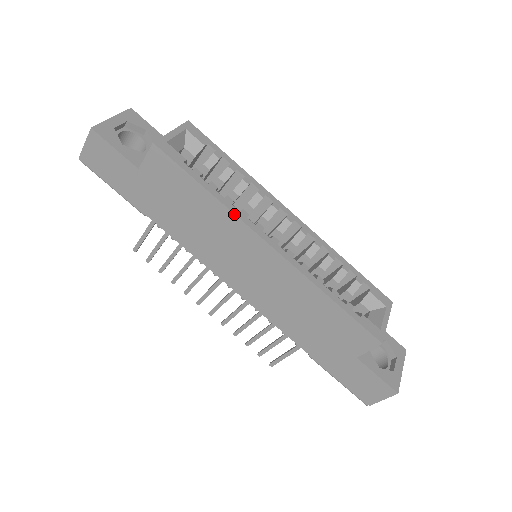
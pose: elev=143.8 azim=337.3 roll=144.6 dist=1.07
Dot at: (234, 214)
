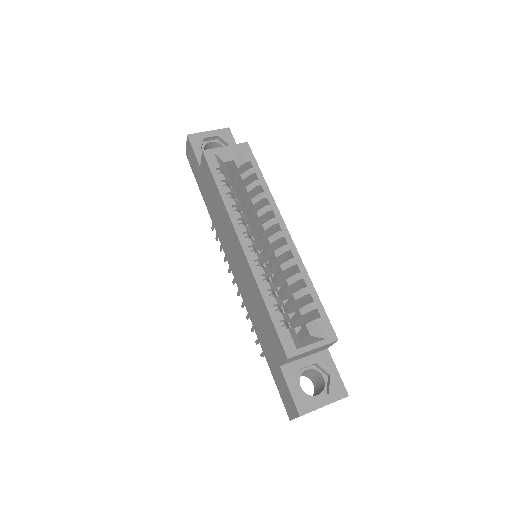
Dot at: (228, 213)
